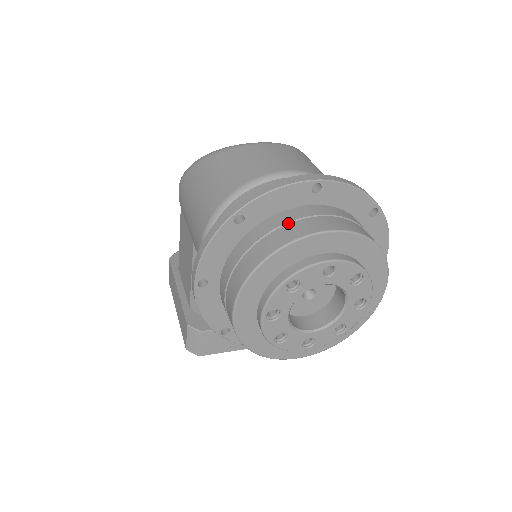
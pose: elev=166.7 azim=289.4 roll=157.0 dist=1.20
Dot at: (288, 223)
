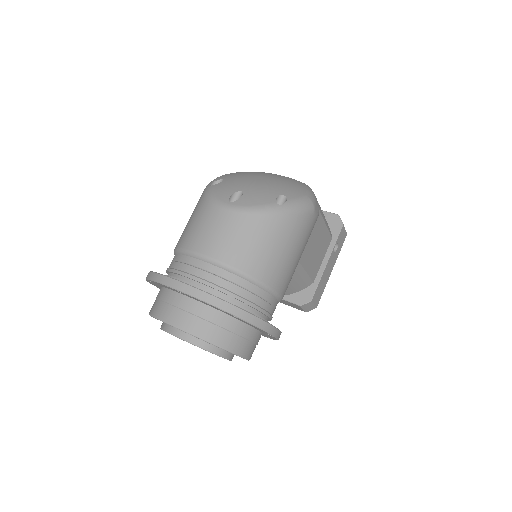
Dot at: (165, 302)
